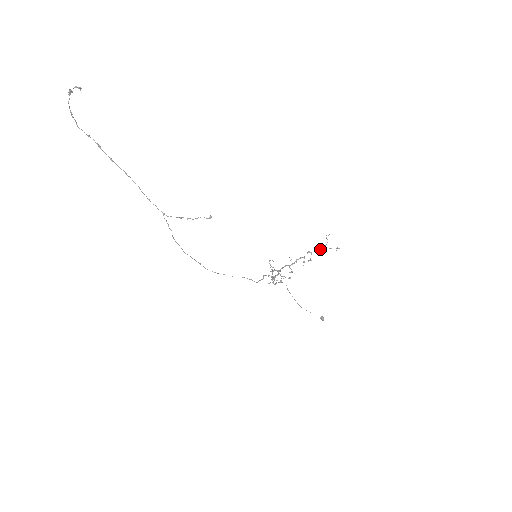
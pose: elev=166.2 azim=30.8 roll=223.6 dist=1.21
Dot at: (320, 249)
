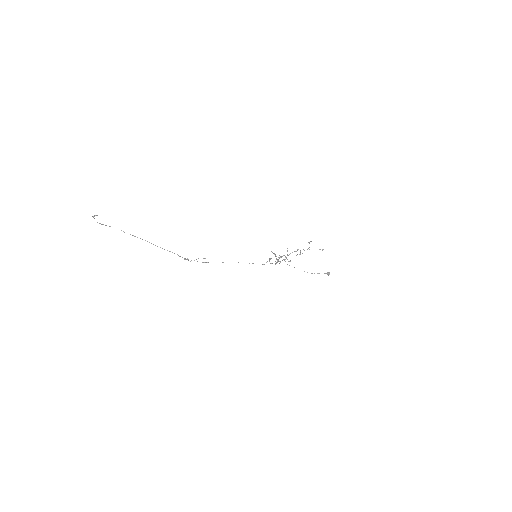
Dot at: occluded
